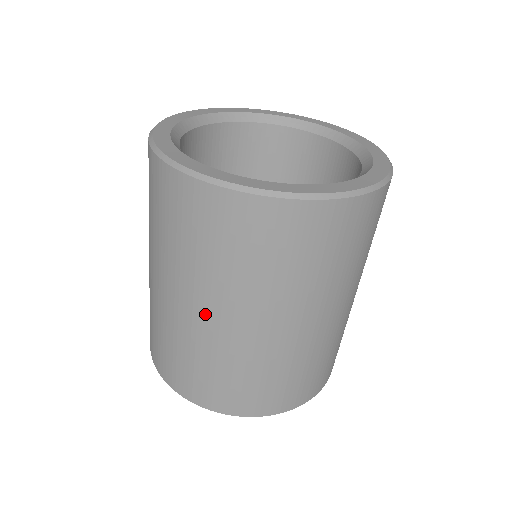
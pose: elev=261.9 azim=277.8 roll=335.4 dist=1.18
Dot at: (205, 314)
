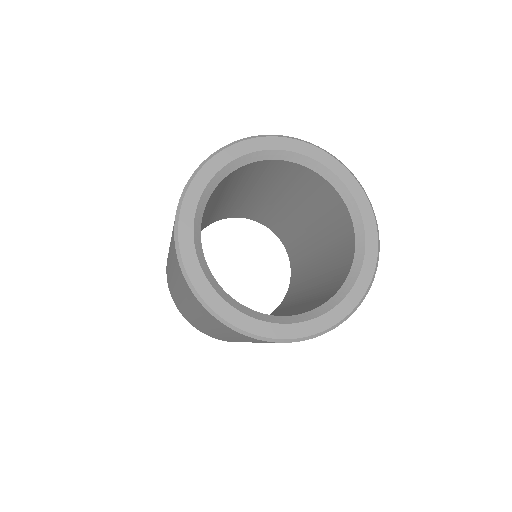
Dot at: occluded
